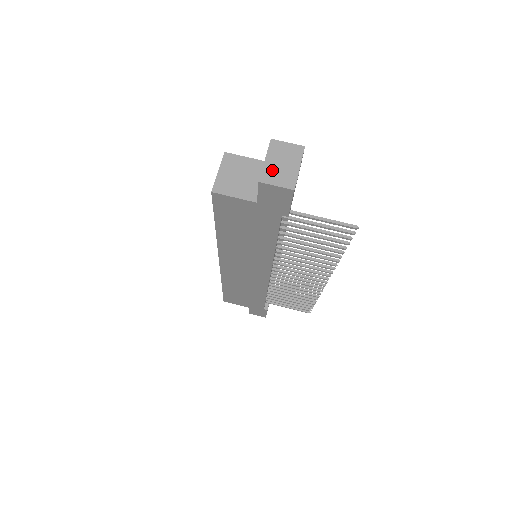
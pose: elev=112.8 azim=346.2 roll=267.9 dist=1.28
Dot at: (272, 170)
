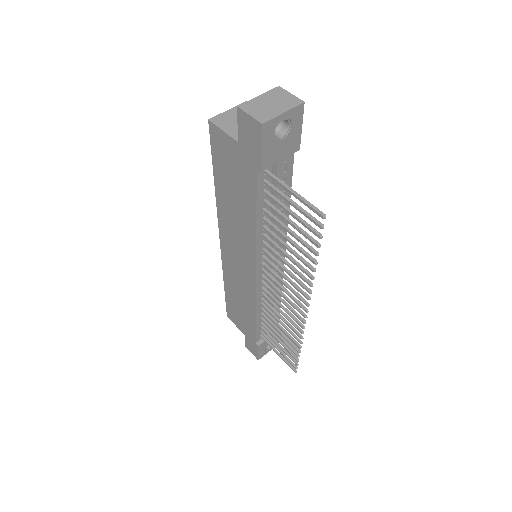
Dot at: (257, 104)
